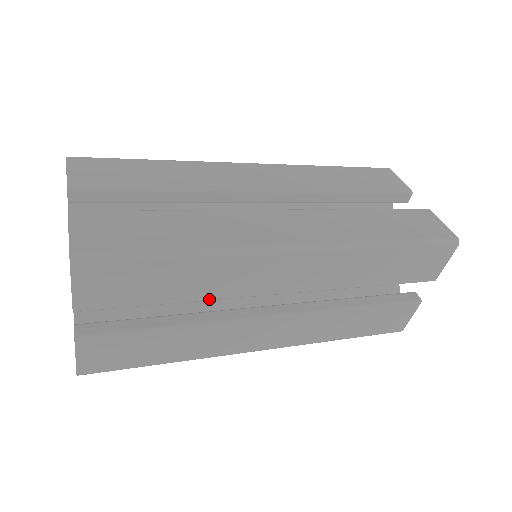
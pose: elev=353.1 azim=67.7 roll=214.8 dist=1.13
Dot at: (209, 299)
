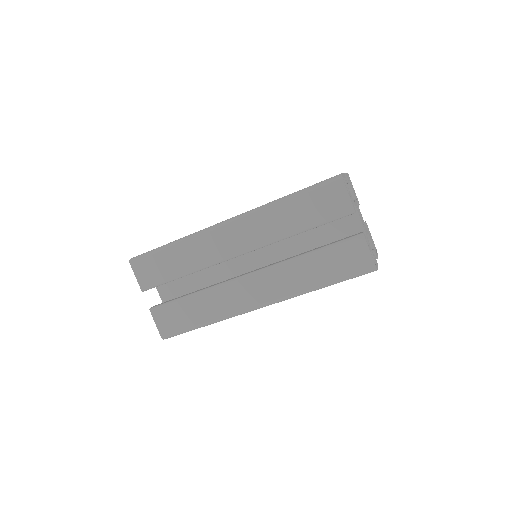
Dot at: (198, 269)
